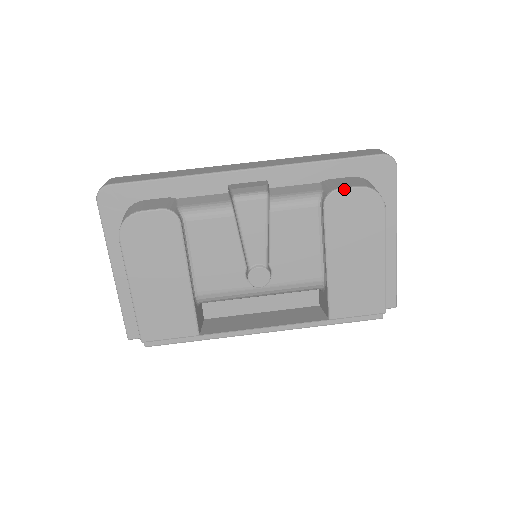
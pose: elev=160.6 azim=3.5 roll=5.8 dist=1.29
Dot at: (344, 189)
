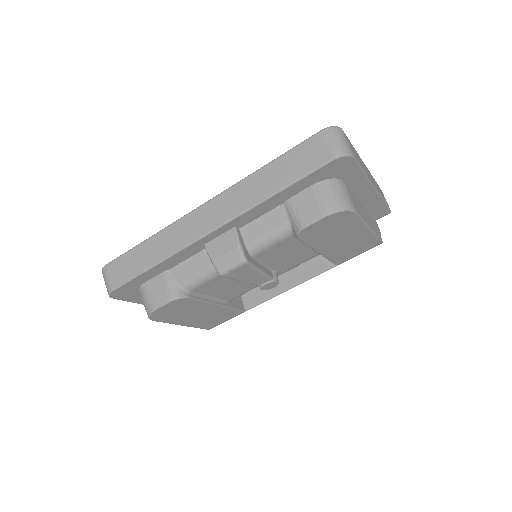
Dot at: (310, 225)
